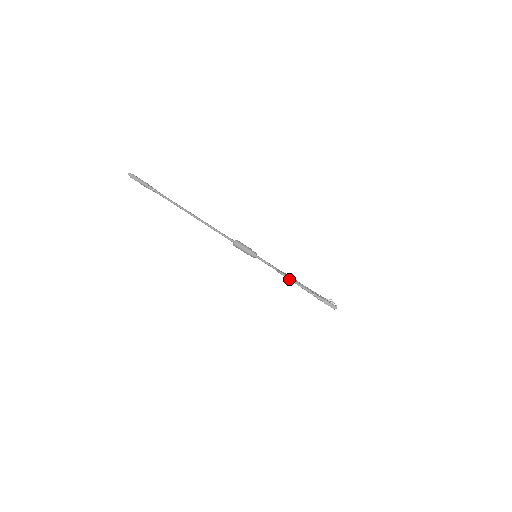
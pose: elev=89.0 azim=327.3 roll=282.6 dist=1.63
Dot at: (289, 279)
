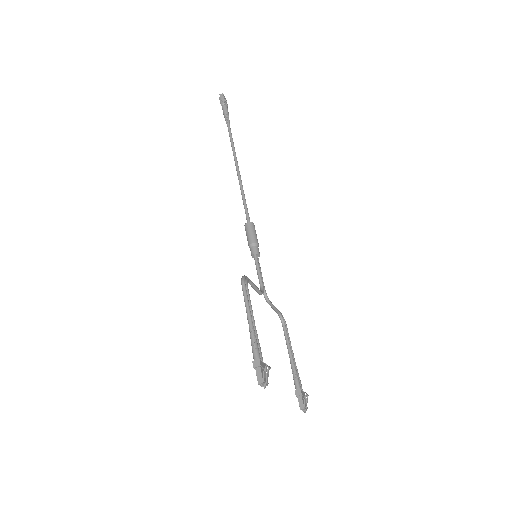
Dot at: (244, 295)
